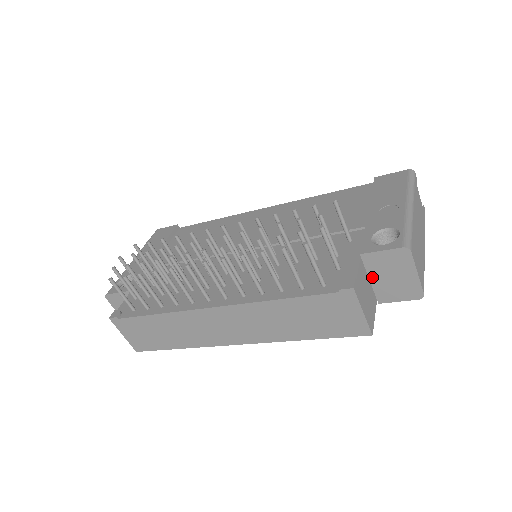
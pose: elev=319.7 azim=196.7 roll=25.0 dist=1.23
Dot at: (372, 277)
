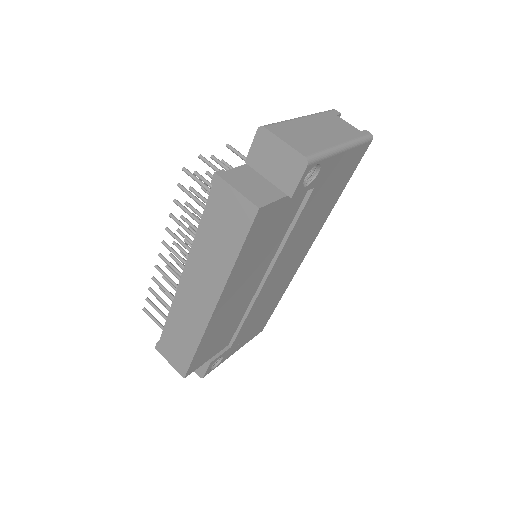
Dot at: (266, 176)
